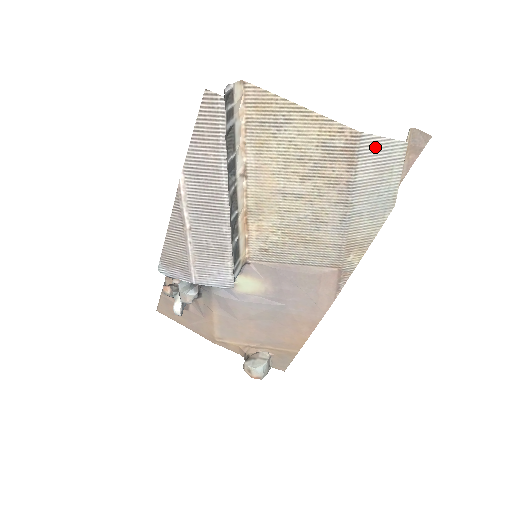
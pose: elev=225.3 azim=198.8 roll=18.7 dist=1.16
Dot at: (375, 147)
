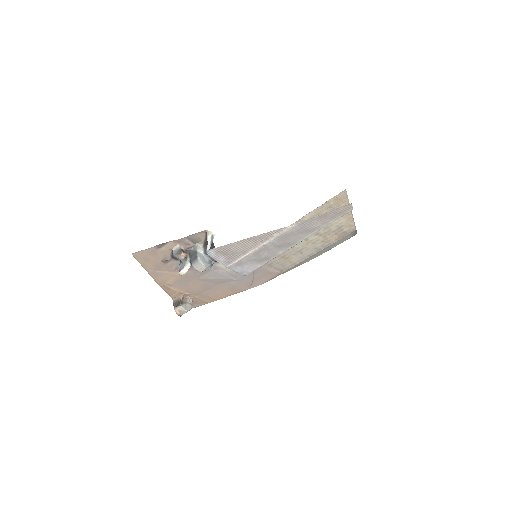
Dot at: (351, 234)
